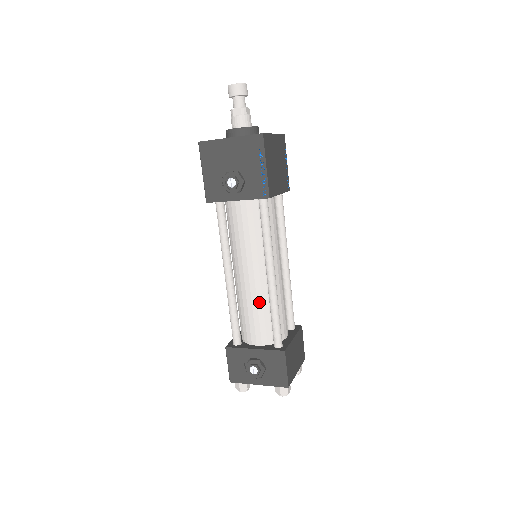
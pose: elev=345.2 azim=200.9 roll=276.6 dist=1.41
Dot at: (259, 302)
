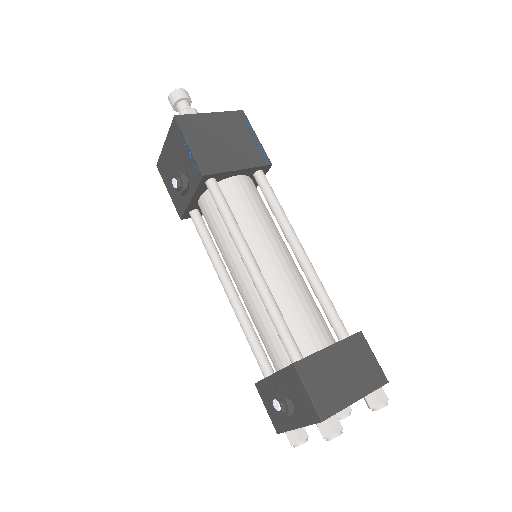
Dot at: (258, 308)
